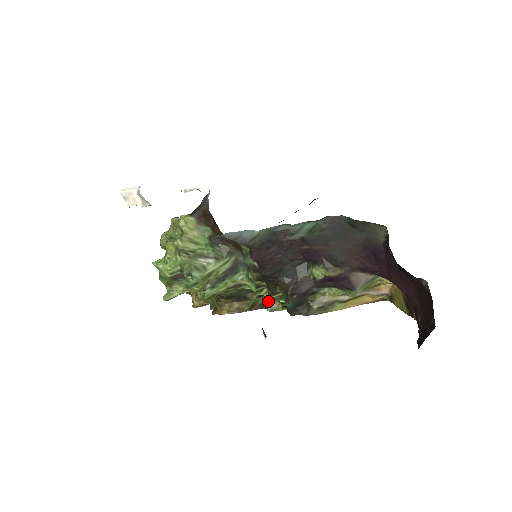
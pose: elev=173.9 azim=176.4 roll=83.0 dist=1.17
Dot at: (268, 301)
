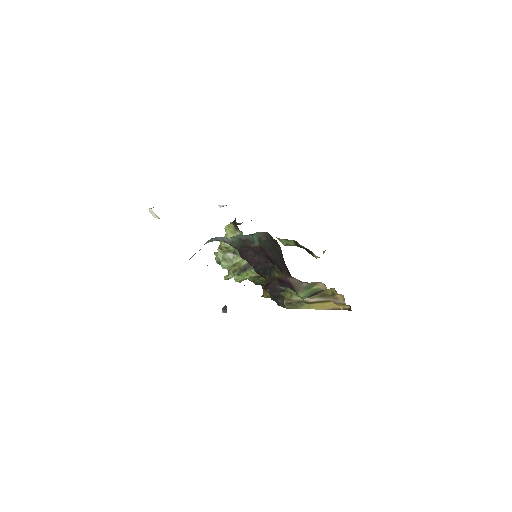
Dot at: occluded
